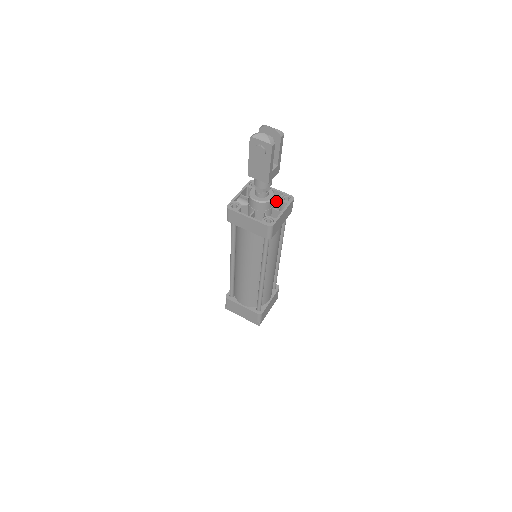
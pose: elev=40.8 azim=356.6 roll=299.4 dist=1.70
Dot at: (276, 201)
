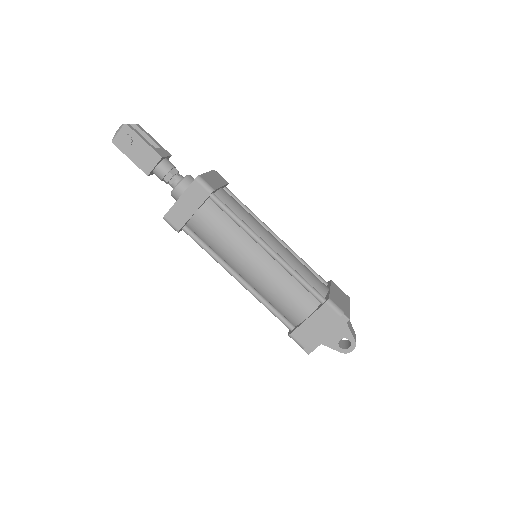
Dot at: occluded
